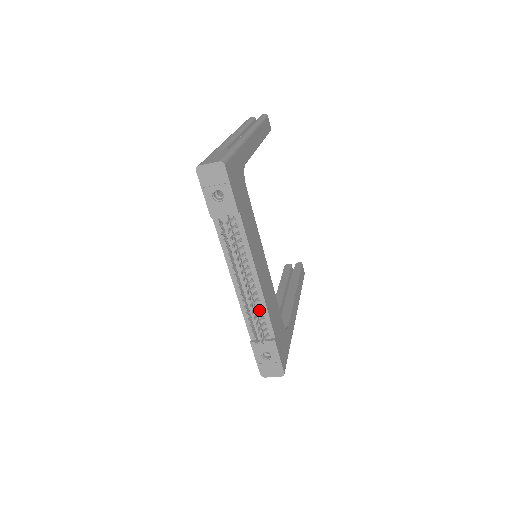
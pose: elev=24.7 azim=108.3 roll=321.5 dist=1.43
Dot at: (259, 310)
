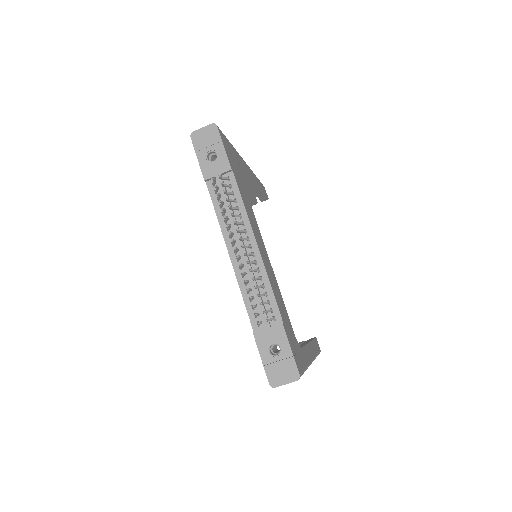
Dot at: (260, 285)
